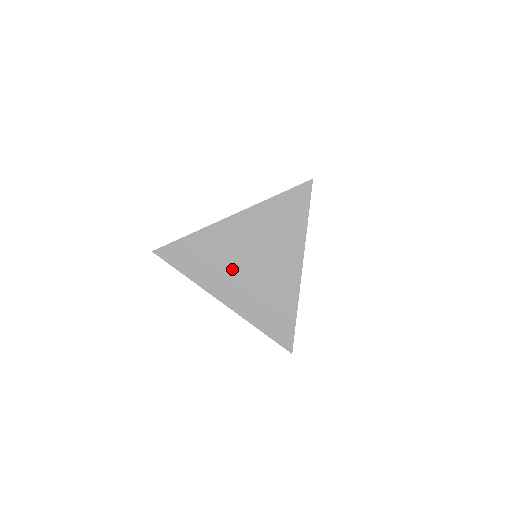
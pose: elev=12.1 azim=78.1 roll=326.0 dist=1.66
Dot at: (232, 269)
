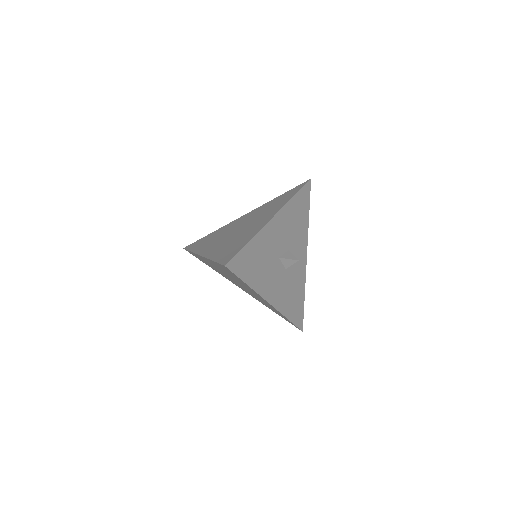
Dot at: (230, 279)
